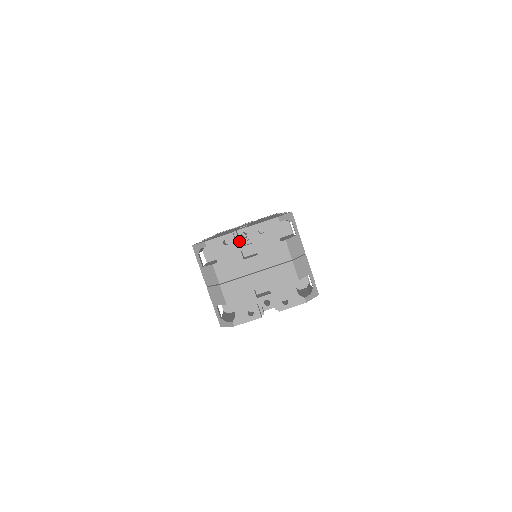
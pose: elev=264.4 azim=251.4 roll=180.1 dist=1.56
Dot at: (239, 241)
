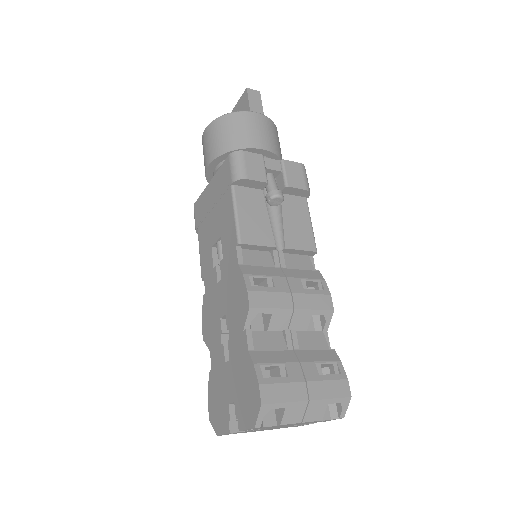
Dot at: occluded
